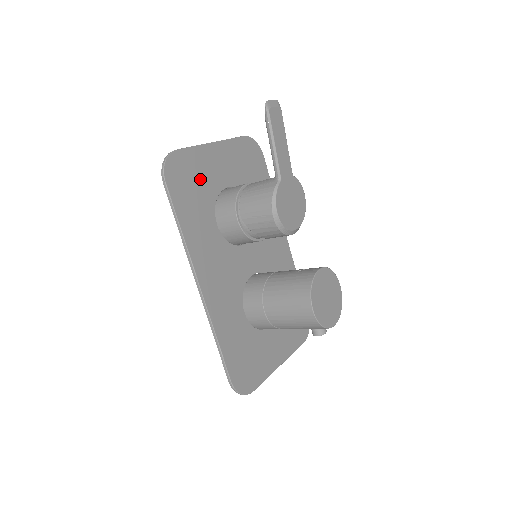
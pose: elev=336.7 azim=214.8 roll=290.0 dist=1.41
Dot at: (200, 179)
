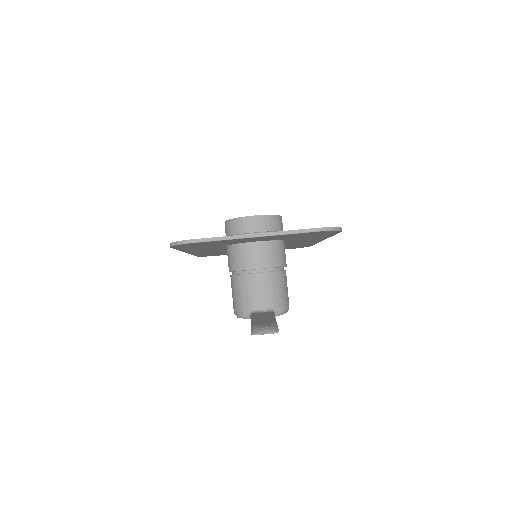
Dot at: (219, 243)
